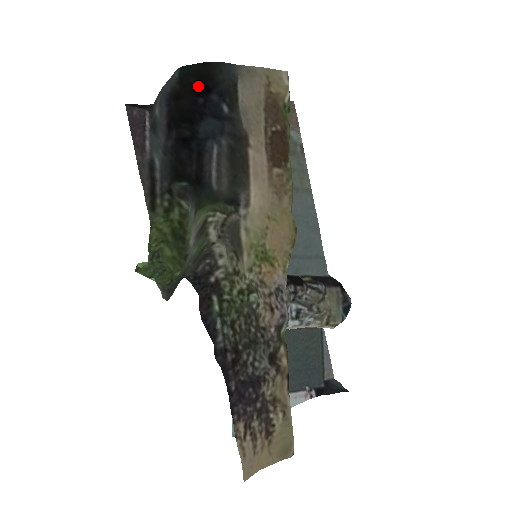
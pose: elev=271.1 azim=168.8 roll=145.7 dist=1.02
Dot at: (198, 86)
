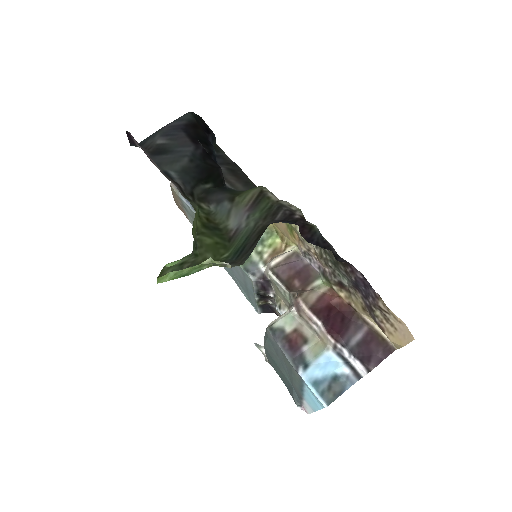
Dot at: (204, 126)
